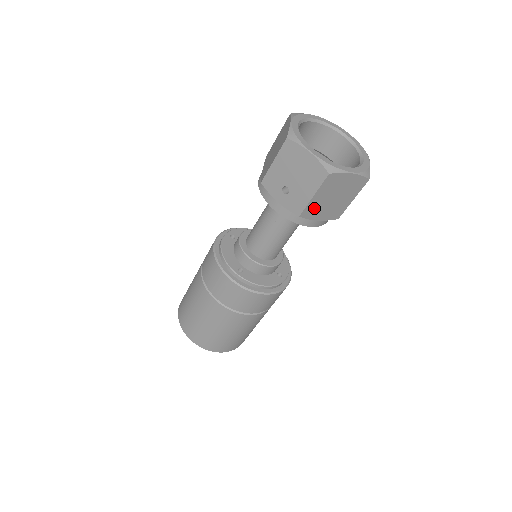
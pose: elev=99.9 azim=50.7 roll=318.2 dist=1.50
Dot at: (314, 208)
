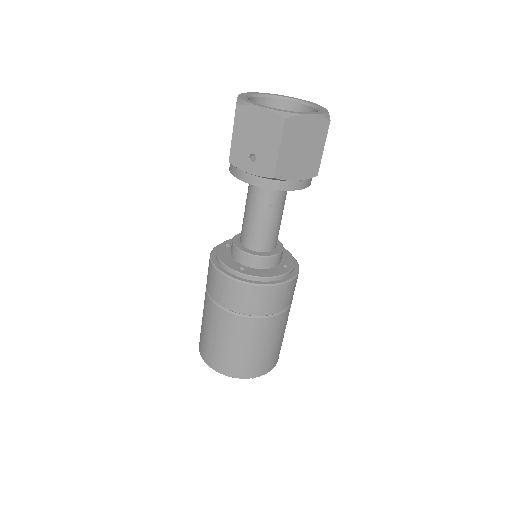
Dot at: (286, 165)
